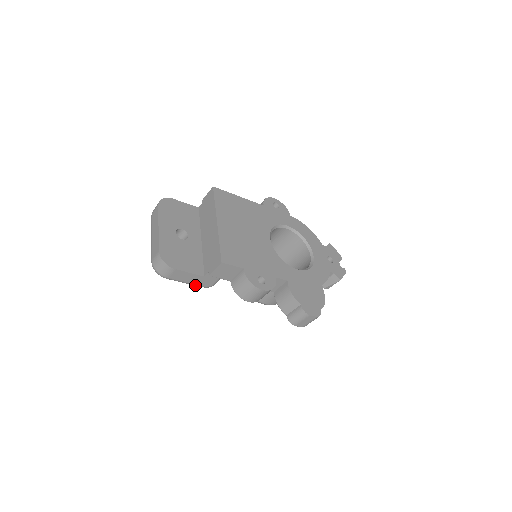
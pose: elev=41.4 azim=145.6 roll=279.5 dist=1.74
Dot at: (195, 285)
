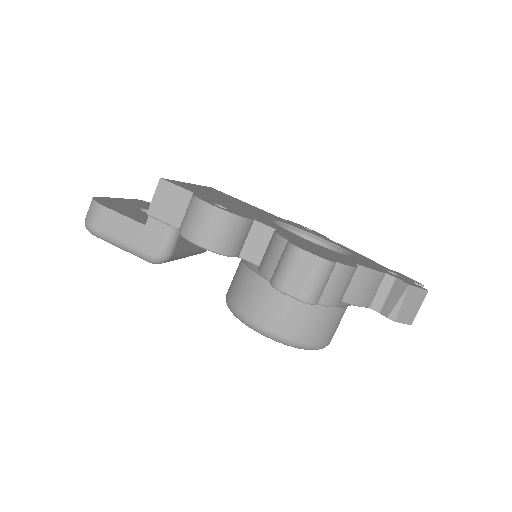
Dot at: (136, 252)
